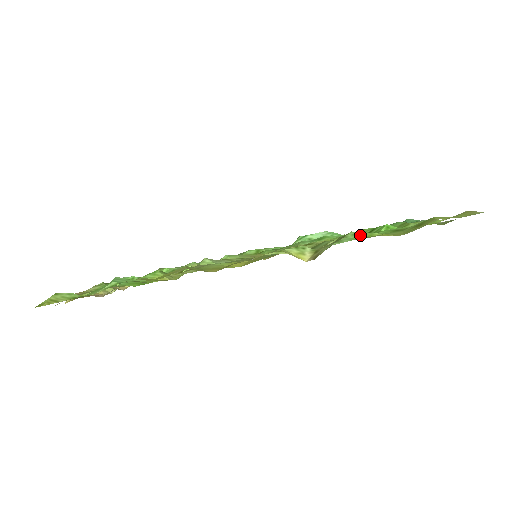
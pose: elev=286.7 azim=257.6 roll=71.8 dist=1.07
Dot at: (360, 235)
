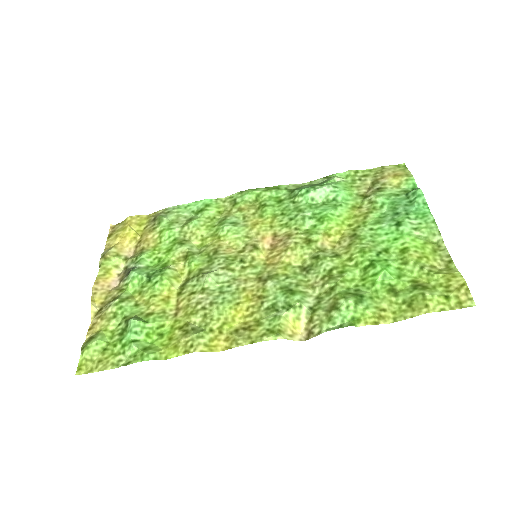
Dot at: (353, 312)
